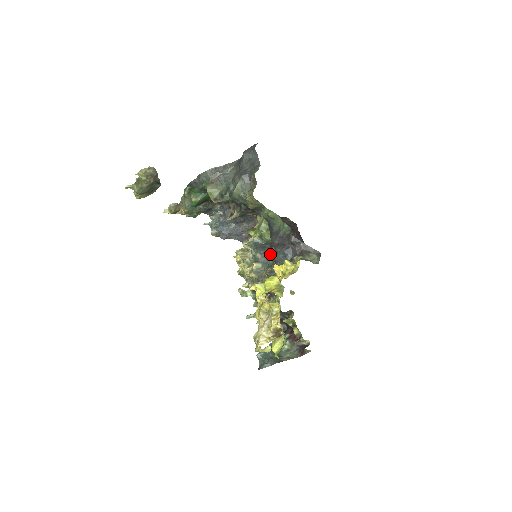
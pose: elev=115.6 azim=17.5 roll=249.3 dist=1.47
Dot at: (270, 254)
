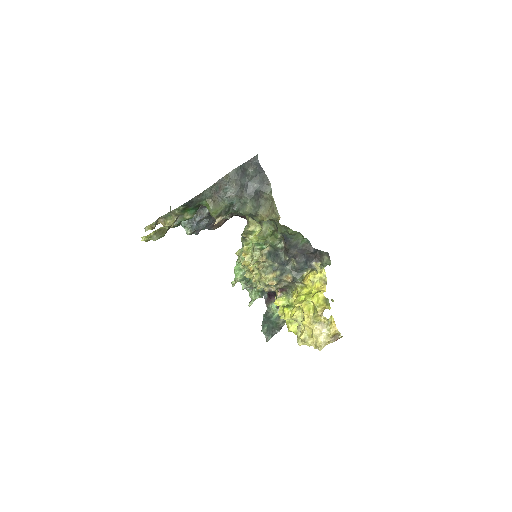
Dot at: (287, 262)
